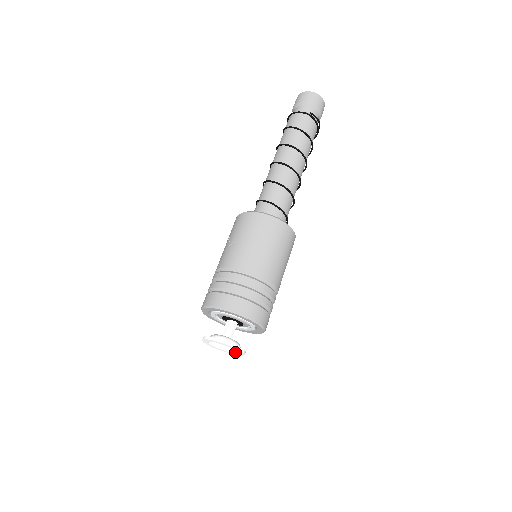
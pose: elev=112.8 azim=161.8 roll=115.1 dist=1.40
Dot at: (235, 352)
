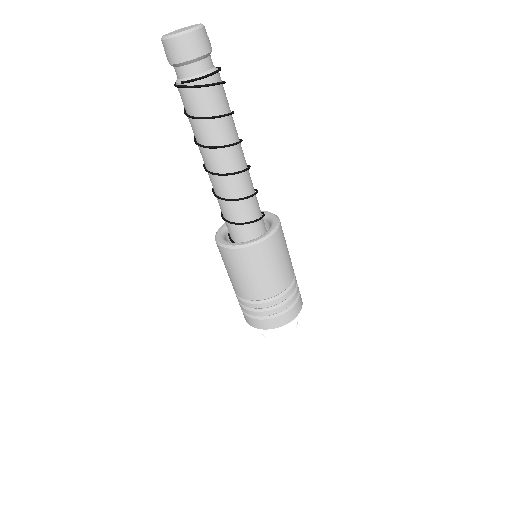
Dot at: (291, 325)
